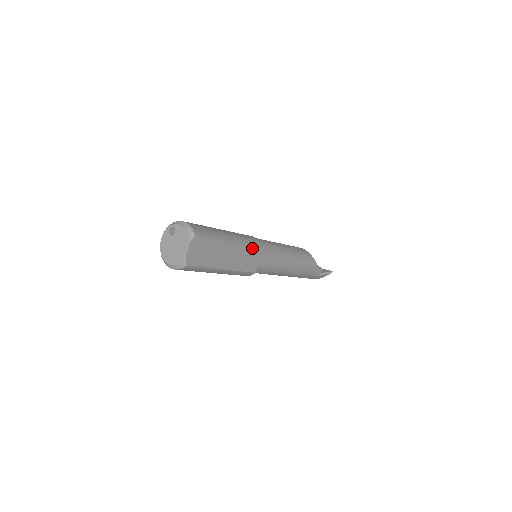
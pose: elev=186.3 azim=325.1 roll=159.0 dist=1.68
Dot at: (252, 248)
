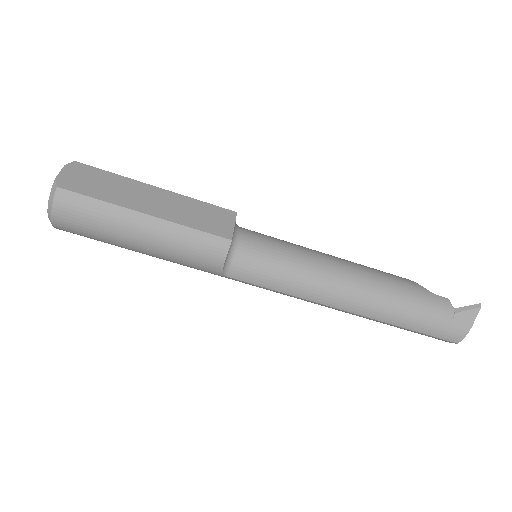
Dot at: (209, 206)
